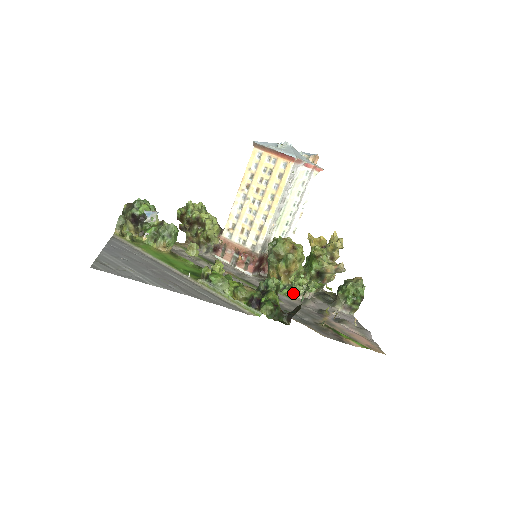
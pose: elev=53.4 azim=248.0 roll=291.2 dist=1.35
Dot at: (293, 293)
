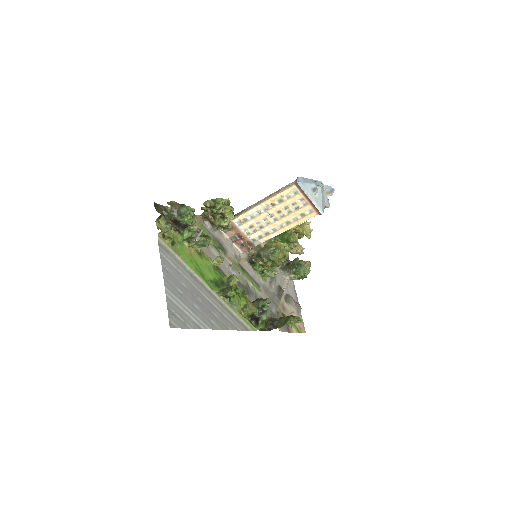
Dot at: (267, 276)
